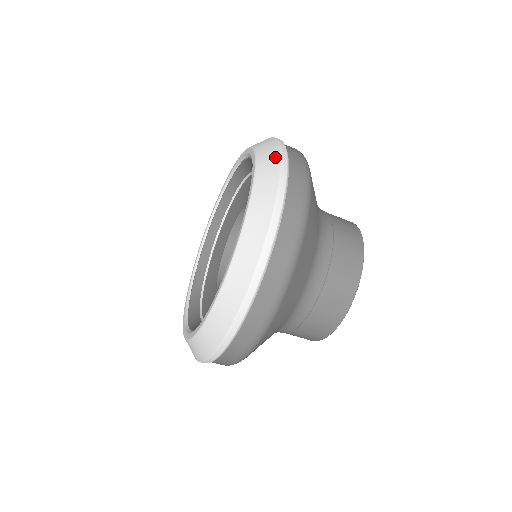
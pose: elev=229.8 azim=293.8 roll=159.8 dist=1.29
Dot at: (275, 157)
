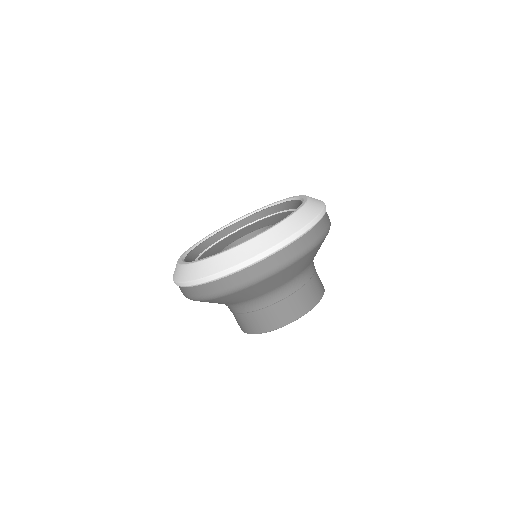
Dot at: (316, 211)
